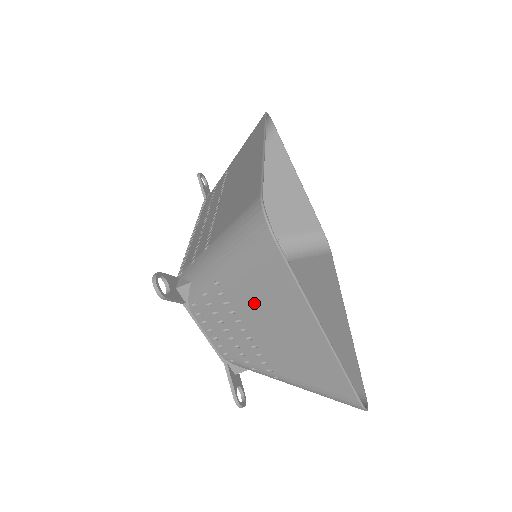
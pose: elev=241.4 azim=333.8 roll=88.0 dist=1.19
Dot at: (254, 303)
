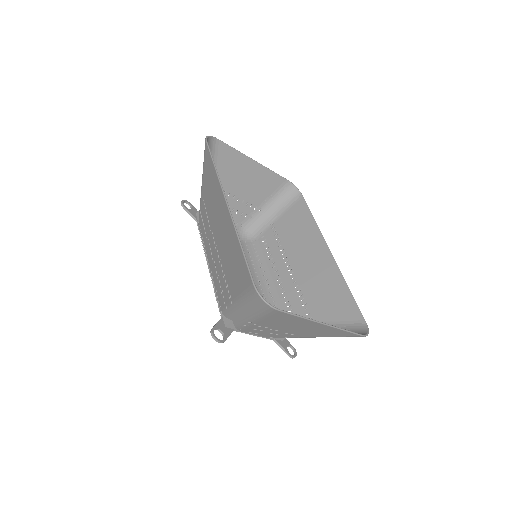
Dot at: (277, 324)
